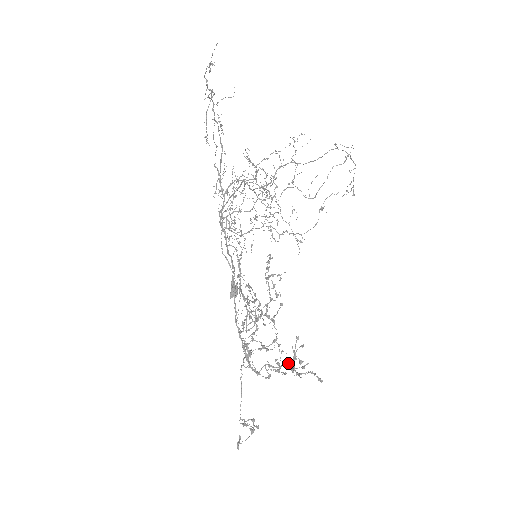
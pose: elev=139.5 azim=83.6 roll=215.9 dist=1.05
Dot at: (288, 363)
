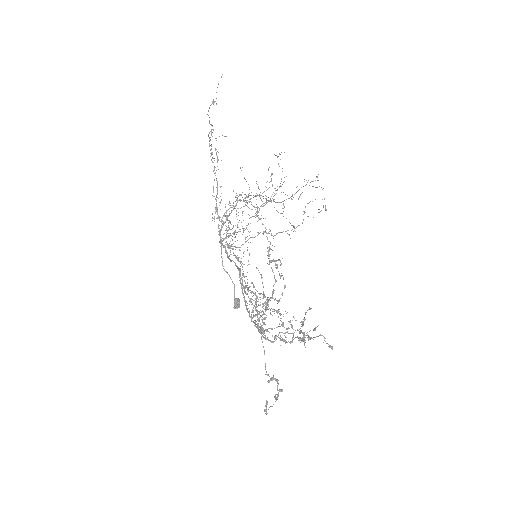
Dot at: occluded
